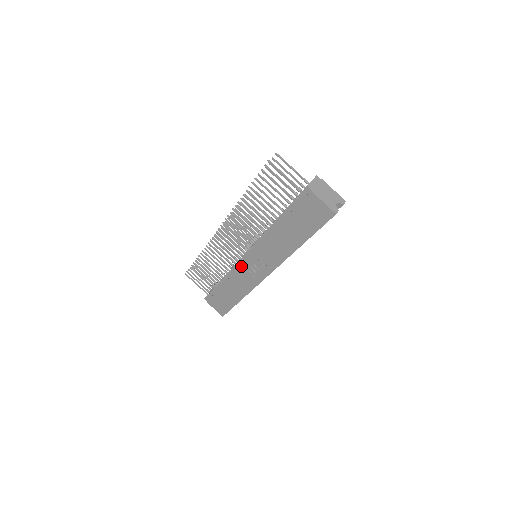
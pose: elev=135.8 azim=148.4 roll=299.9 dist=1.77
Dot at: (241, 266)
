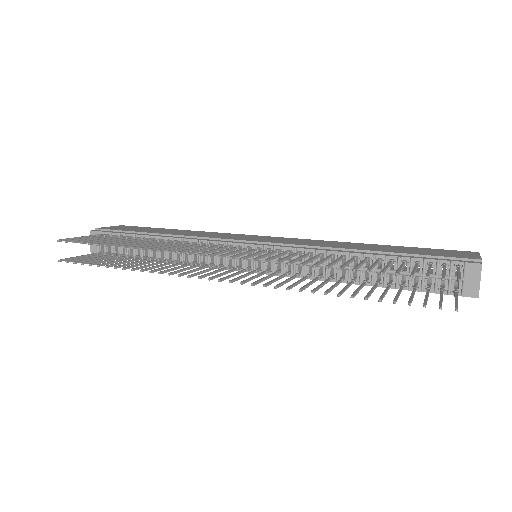
Dot at: occluded
